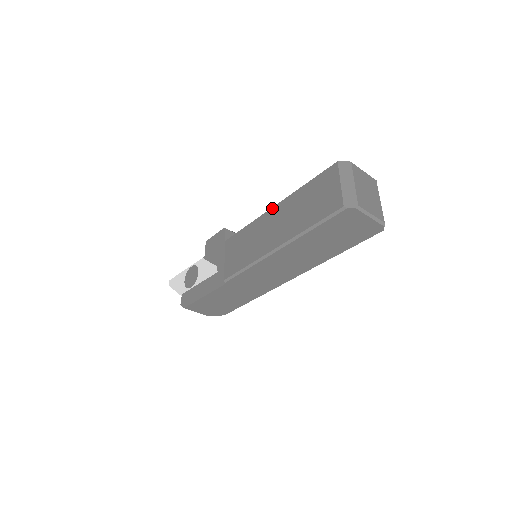
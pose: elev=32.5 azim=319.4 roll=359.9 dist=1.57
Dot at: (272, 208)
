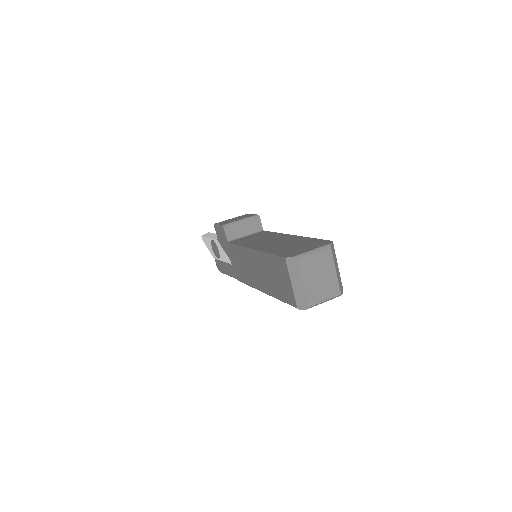
Dot at: (250, 250)
